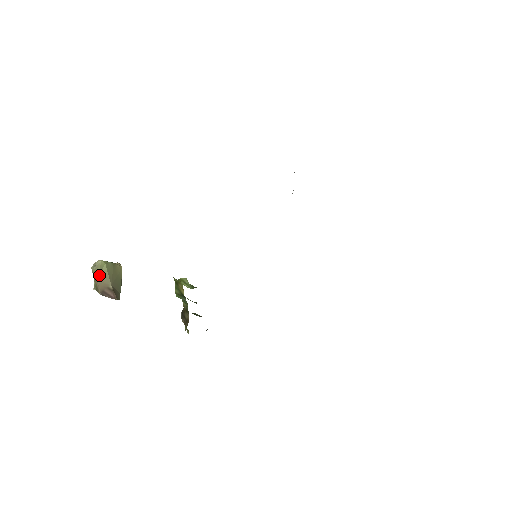
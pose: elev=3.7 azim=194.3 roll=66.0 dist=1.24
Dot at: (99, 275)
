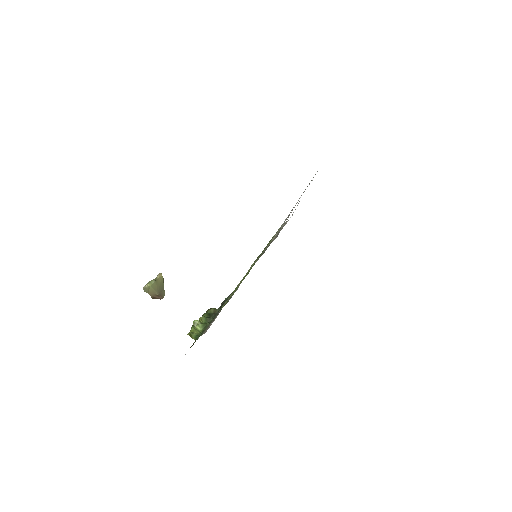
Dot at: (148, 291)
